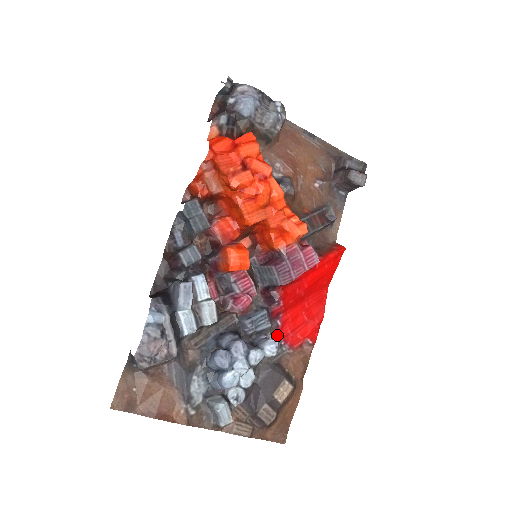
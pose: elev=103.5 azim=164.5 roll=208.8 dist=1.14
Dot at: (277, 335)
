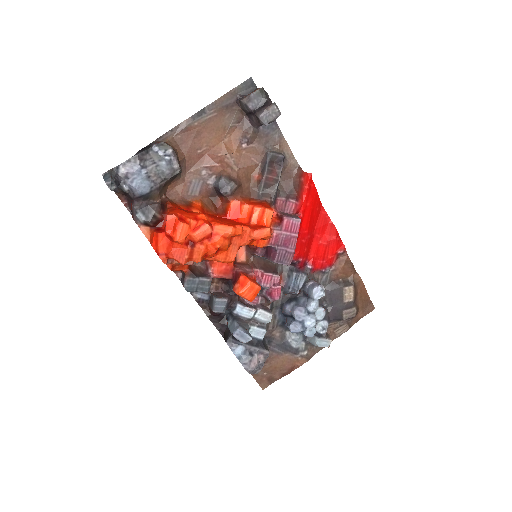
Dot at: (315, 271)
